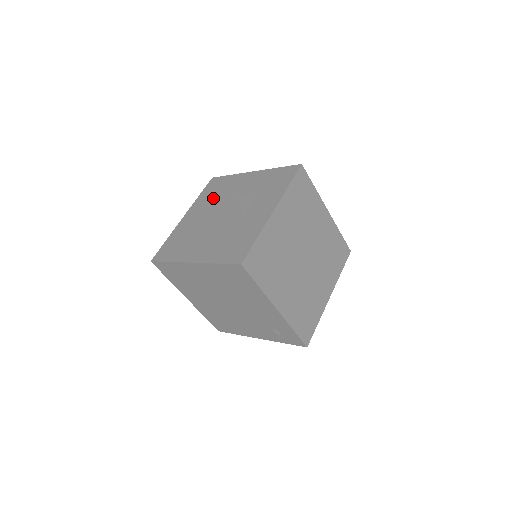
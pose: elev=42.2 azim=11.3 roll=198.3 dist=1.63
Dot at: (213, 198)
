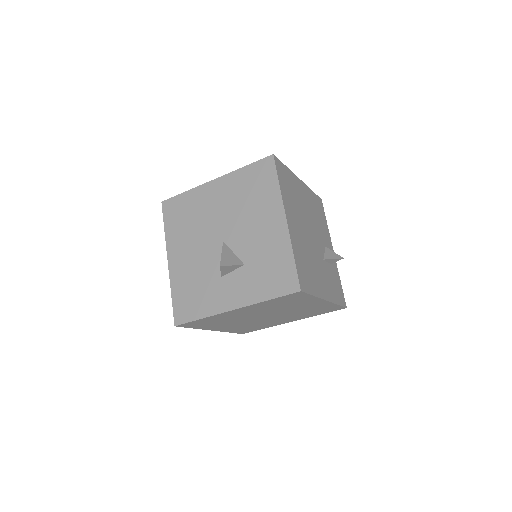
Dot at: (242, 197)
